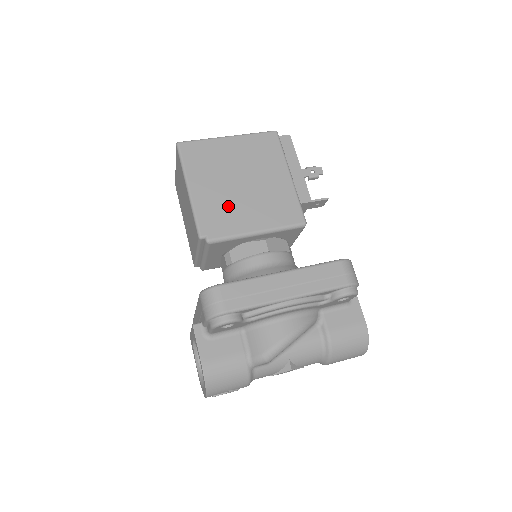
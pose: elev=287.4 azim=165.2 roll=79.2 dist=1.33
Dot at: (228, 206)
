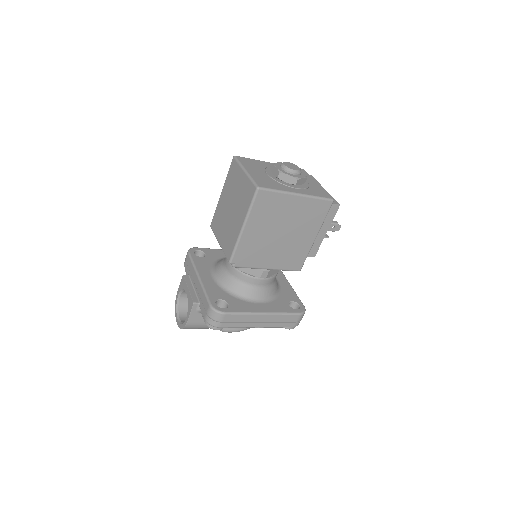
Dot at: (261, 248)
